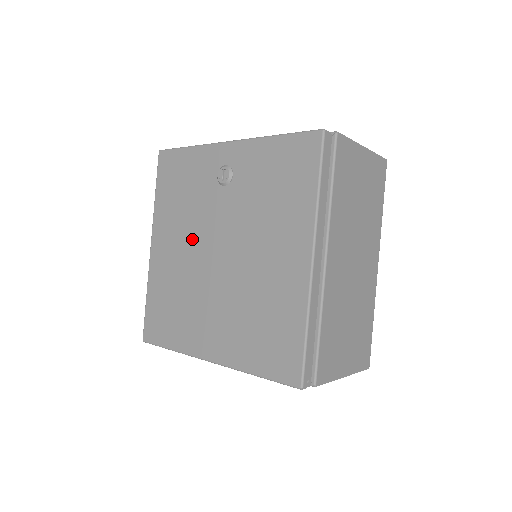
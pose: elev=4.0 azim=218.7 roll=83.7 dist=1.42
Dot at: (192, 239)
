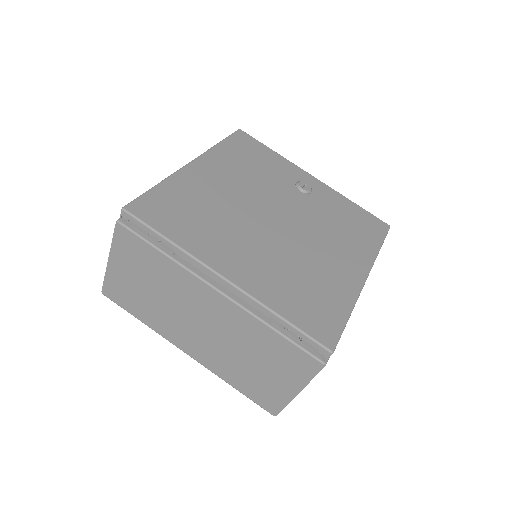
Dot at: (250, 192)
